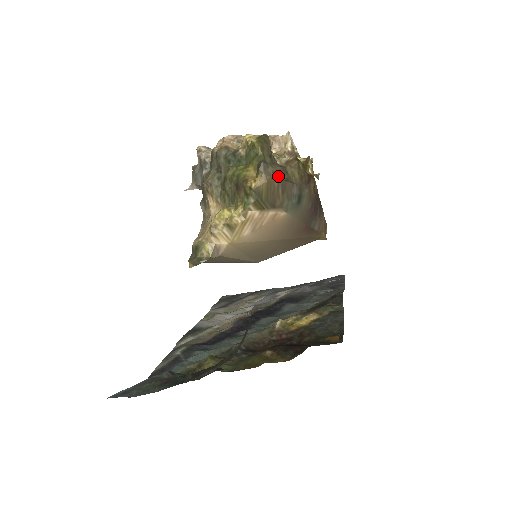
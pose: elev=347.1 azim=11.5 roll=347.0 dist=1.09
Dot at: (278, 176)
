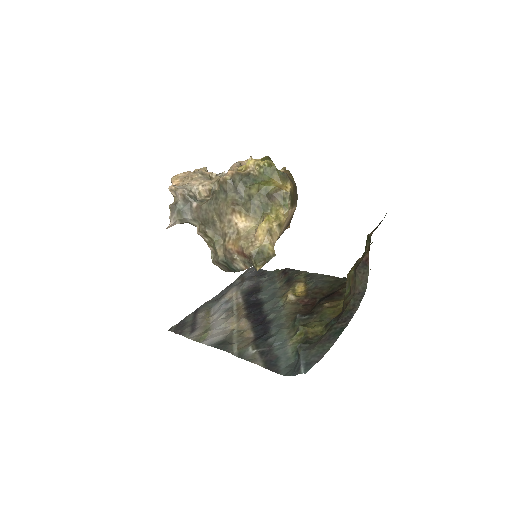
Dot at: (293, 181)
